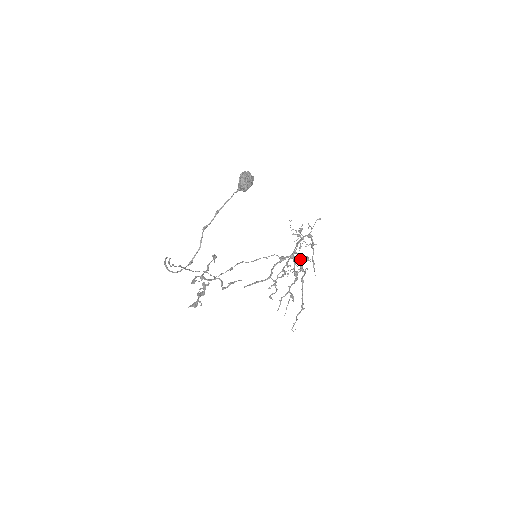
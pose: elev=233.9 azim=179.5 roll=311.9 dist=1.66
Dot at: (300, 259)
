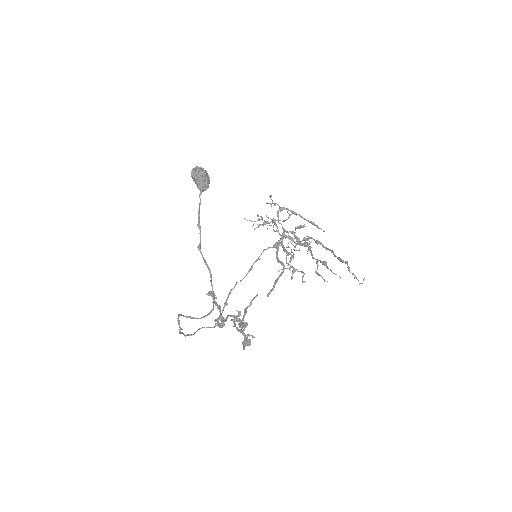
Dot at: occluded
